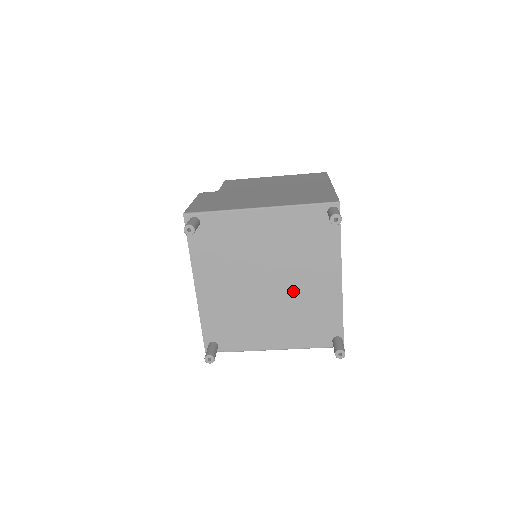
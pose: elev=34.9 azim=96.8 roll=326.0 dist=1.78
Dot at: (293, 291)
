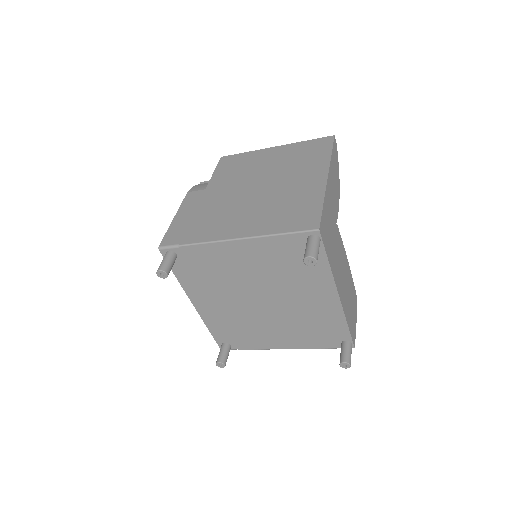
Dot at: (290, 306)
